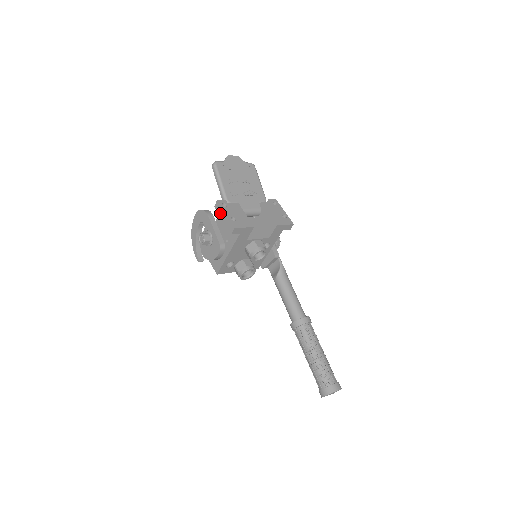
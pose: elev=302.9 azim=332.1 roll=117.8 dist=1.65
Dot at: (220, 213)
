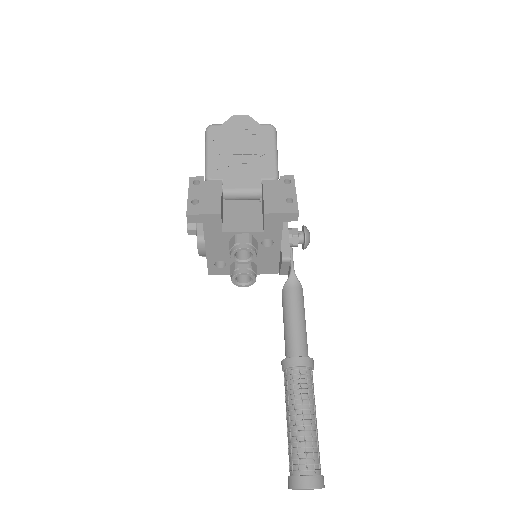
Dot at: occluded
